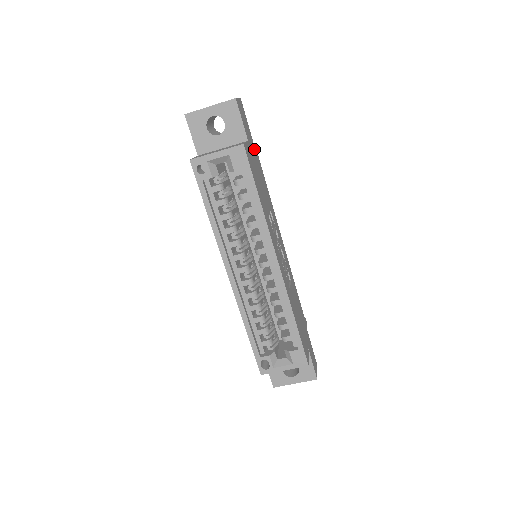
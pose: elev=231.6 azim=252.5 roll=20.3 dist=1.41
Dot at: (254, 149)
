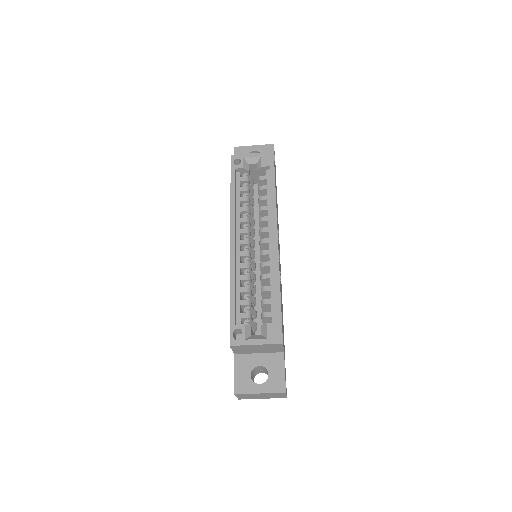
Dot at: (276, 188)
